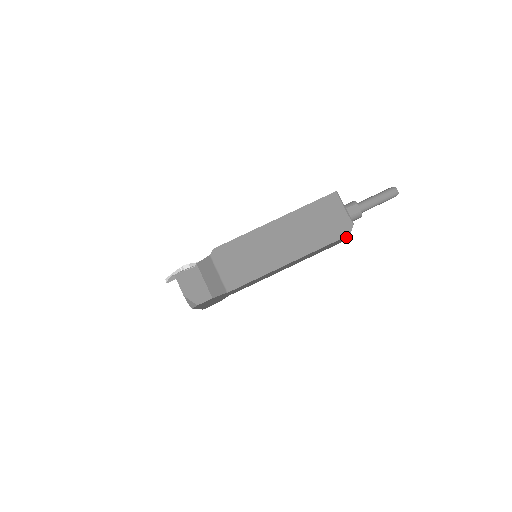
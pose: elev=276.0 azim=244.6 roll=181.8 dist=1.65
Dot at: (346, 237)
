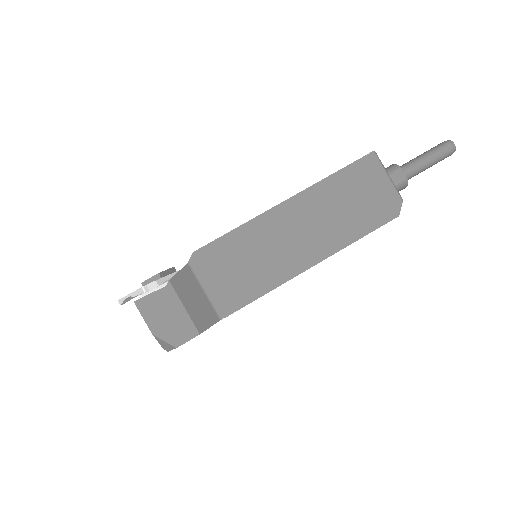
Dot at: occluded
